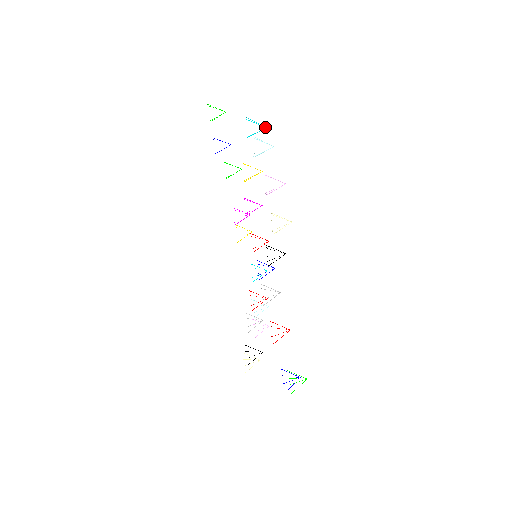
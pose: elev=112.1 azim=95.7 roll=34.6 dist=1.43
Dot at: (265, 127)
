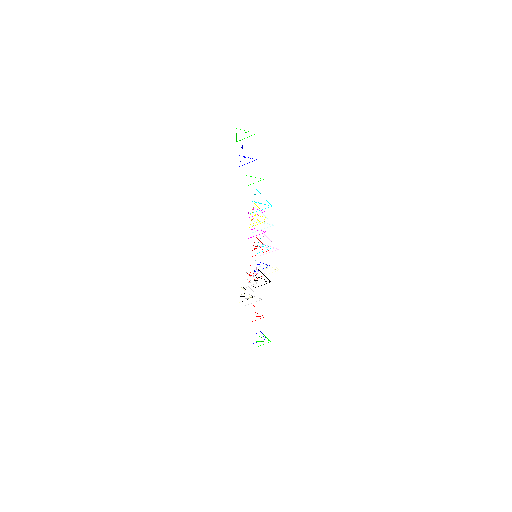
Dot at: (271, 205)
